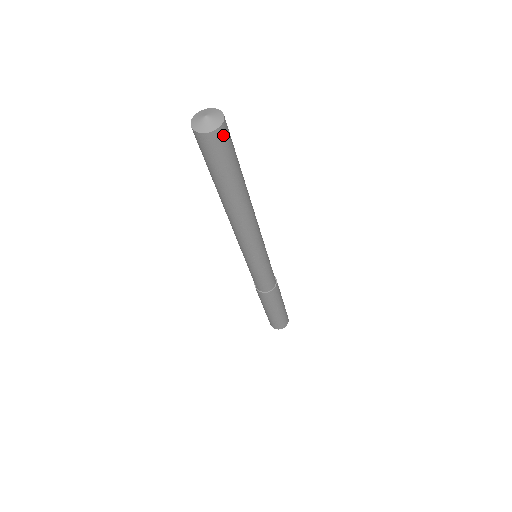
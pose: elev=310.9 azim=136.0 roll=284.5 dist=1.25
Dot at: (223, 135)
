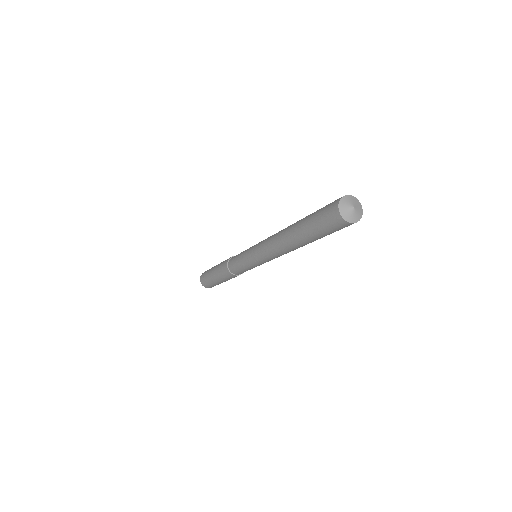
Dot at: (347, 226)
